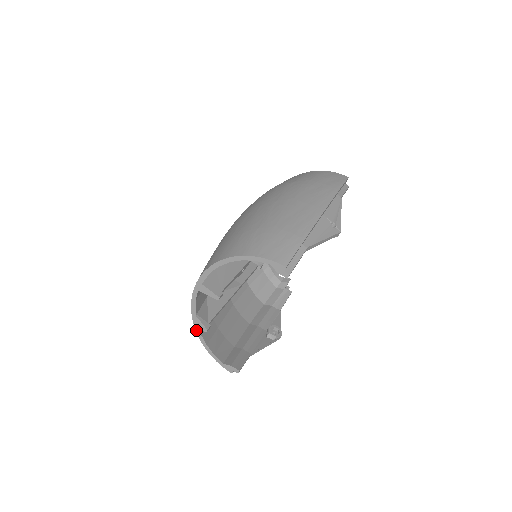
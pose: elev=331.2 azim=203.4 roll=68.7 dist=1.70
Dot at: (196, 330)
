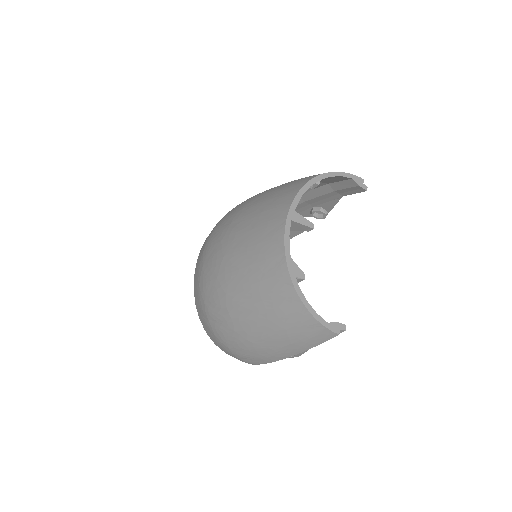
Dot at: (292, 280)
